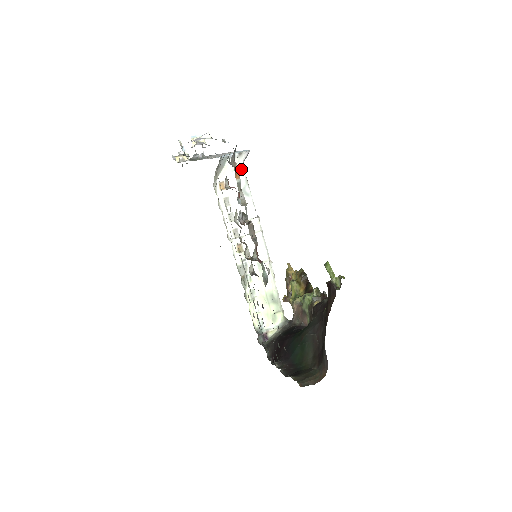
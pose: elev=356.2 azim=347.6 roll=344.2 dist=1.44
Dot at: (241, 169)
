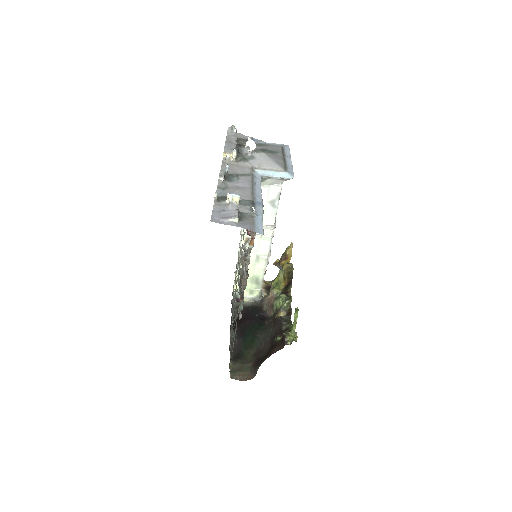
Dot at: (279, 185)
